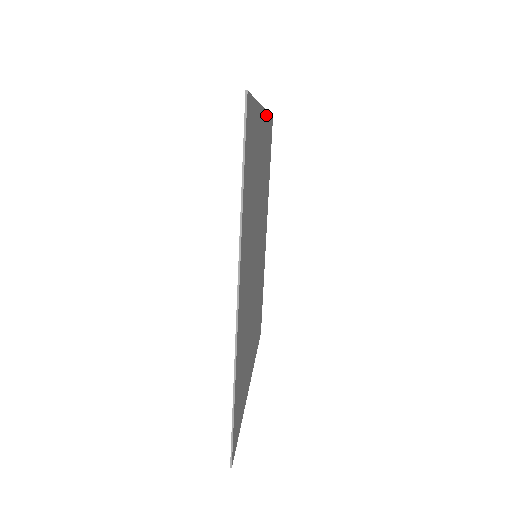
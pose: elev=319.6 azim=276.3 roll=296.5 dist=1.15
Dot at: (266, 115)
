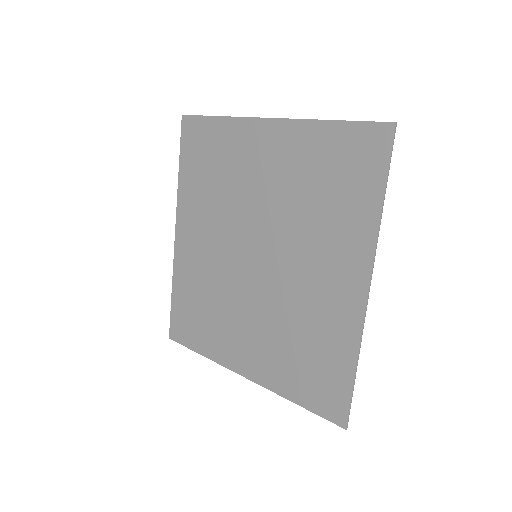
Dot at: (246, 121)
